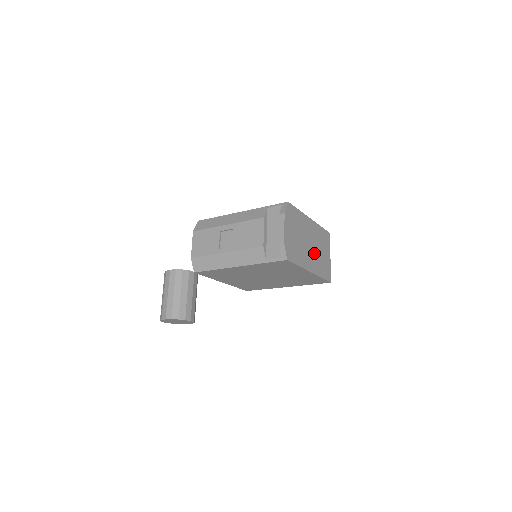
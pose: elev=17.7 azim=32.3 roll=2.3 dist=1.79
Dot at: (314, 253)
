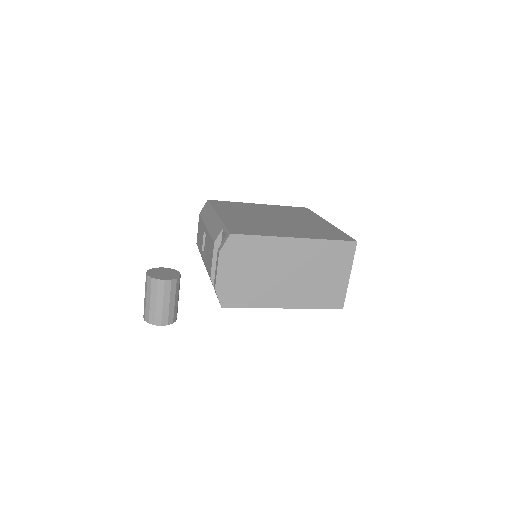
Dot at: (299, 282)
